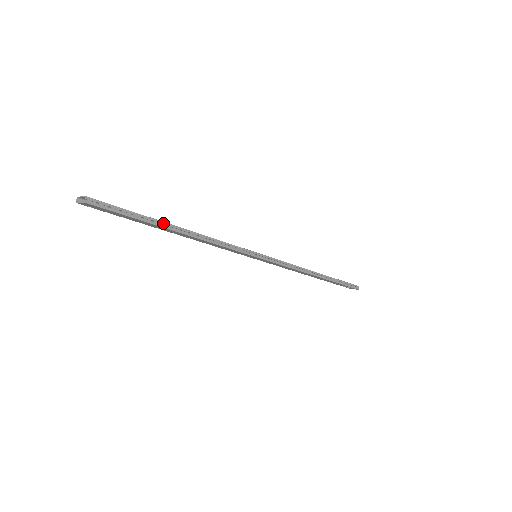
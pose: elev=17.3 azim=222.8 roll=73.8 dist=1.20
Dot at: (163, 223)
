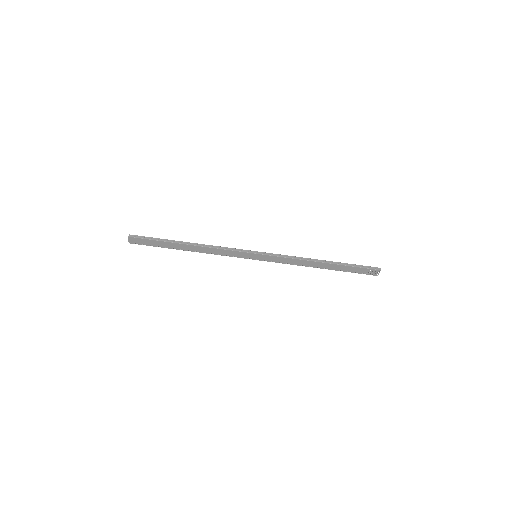
Dot at: (175, 241)
